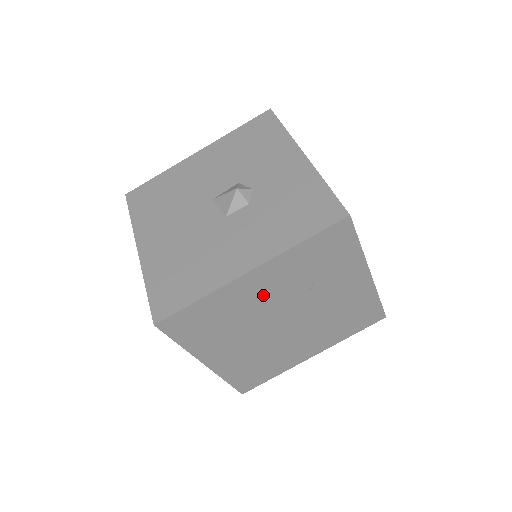
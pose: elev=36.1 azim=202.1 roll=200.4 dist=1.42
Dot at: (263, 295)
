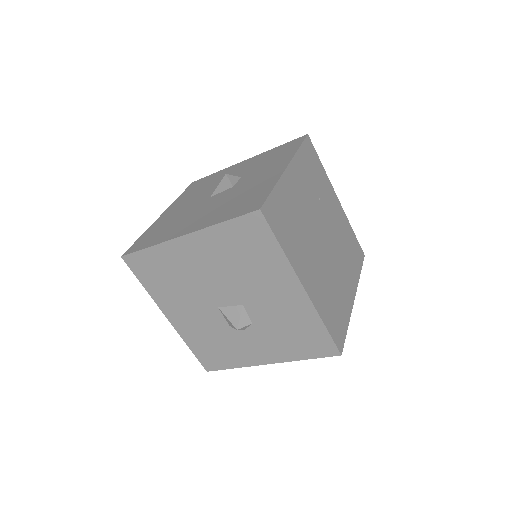
Dot at: (302, 198)
